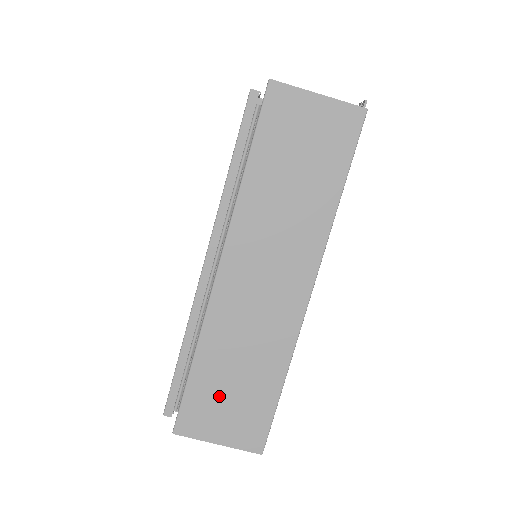
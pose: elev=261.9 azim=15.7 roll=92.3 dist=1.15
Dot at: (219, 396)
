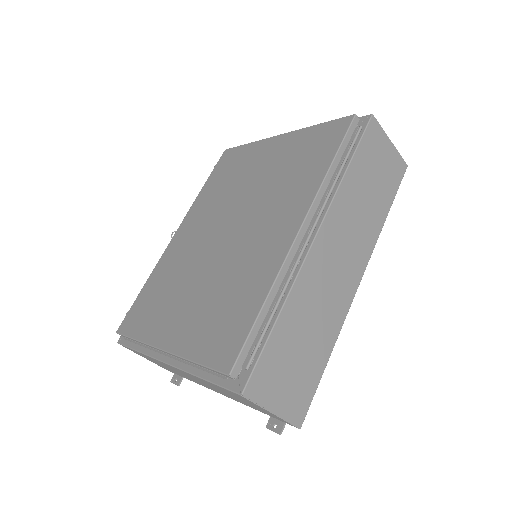
Dot at: (287, 360)
